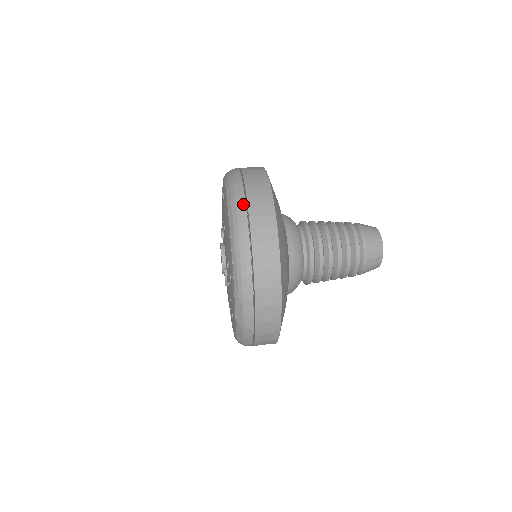
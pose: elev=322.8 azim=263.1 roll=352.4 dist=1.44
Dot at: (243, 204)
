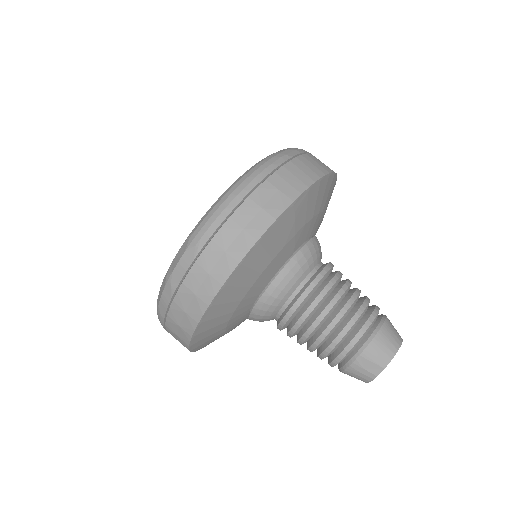
Dot at: (281, 161)
